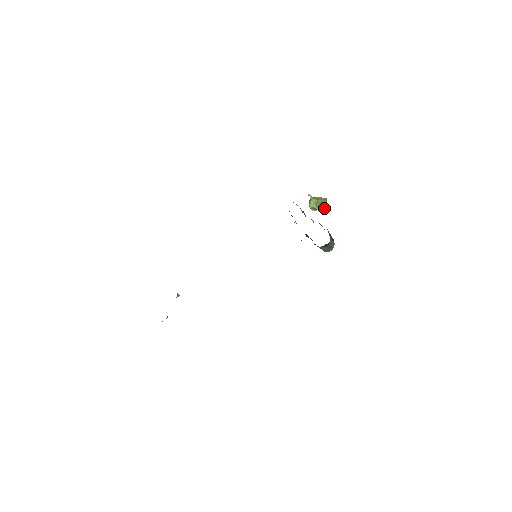
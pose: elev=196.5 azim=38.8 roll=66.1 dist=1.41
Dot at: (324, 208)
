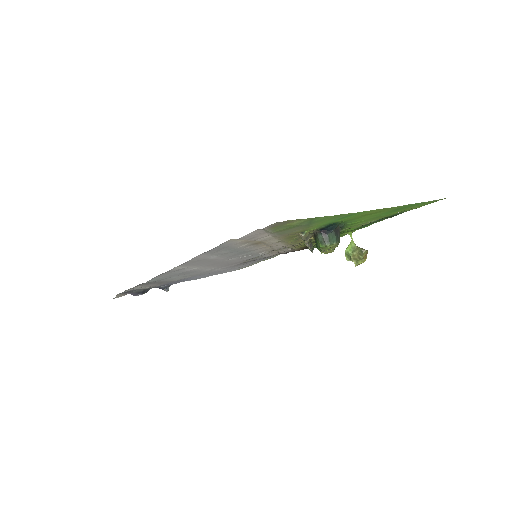
Dot at: (360, 262)
